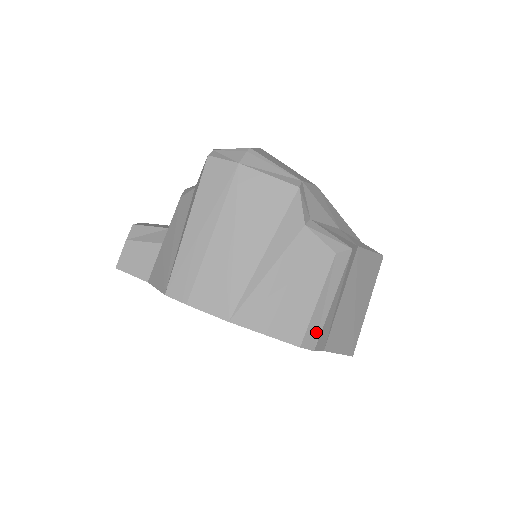
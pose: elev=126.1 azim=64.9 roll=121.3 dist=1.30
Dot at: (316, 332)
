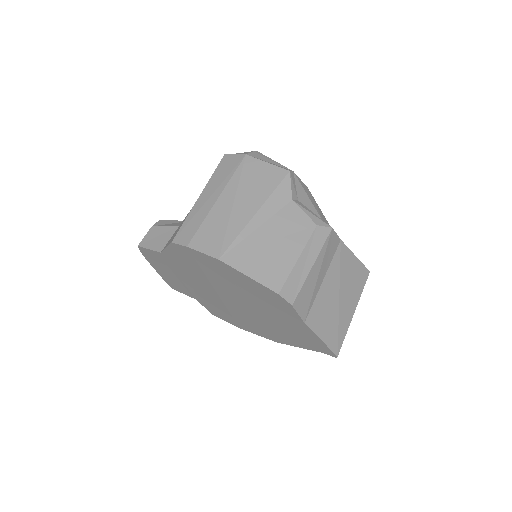
Dot at: (295, 288)
